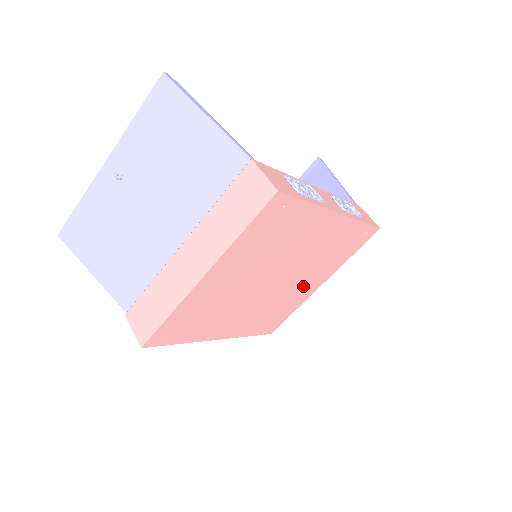
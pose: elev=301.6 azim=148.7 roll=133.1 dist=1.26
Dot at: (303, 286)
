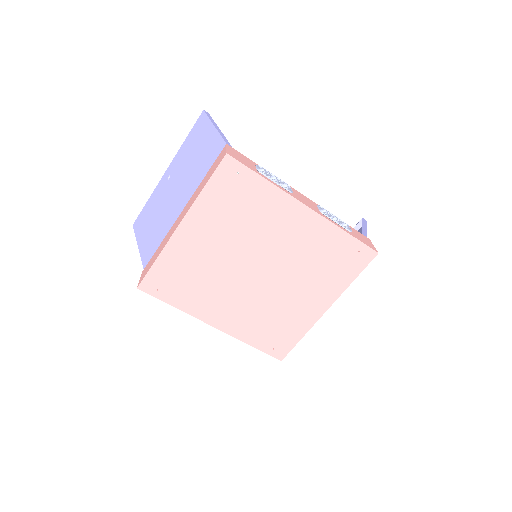
Dot at: (300, 299)
